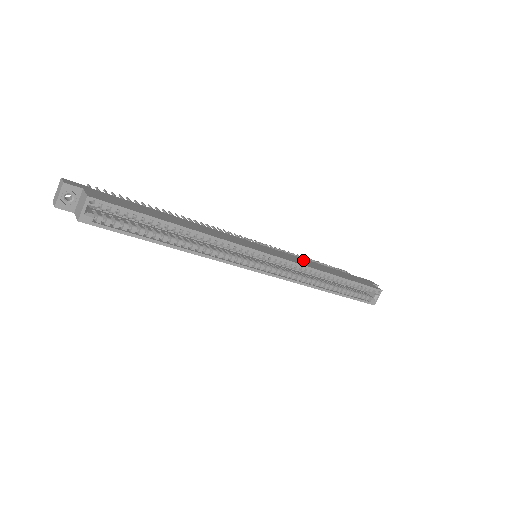
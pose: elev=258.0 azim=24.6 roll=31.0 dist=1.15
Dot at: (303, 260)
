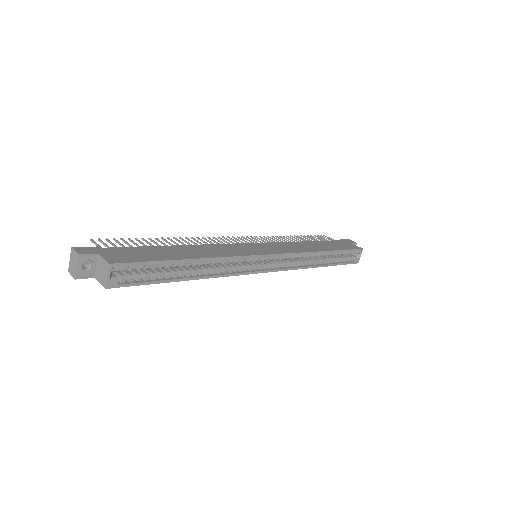
Dot at: (294, 244)
